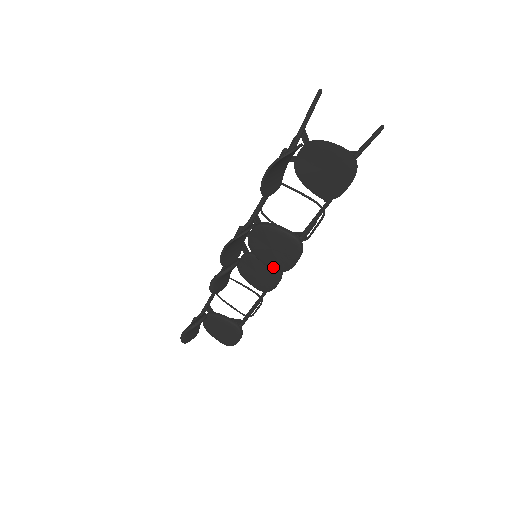
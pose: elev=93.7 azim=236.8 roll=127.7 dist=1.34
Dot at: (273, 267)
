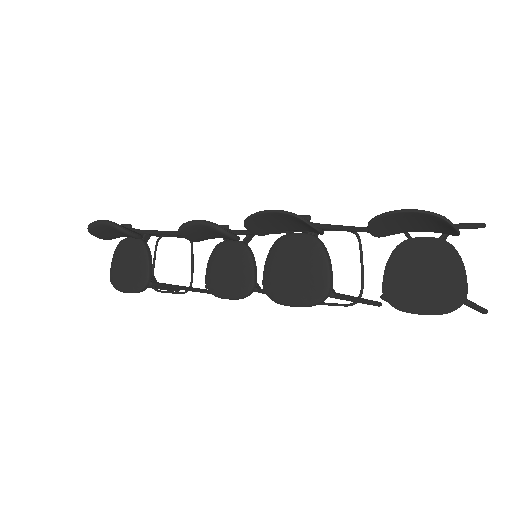
Dot at: (268, 282)
